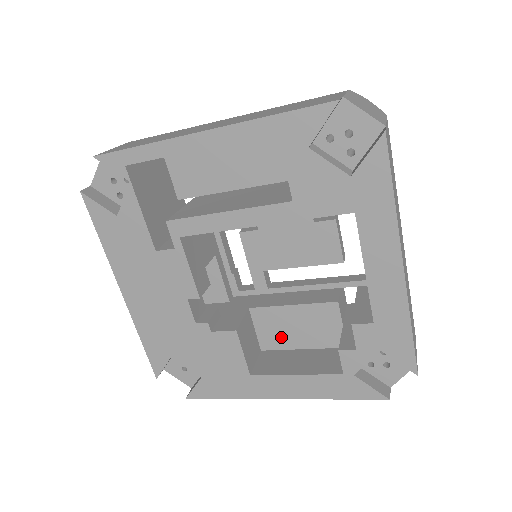
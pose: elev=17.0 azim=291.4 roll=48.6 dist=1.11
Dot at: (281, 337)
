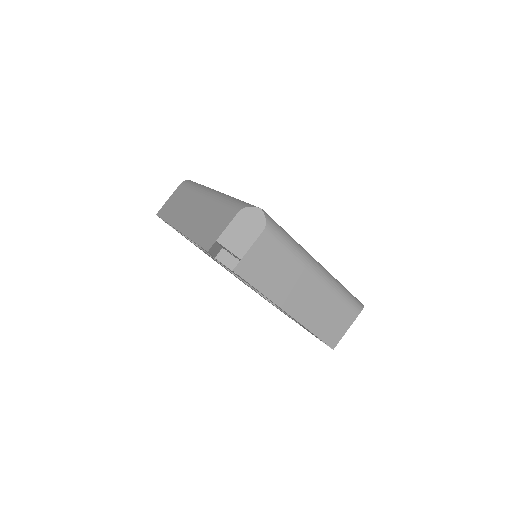
Dot at: occluded
